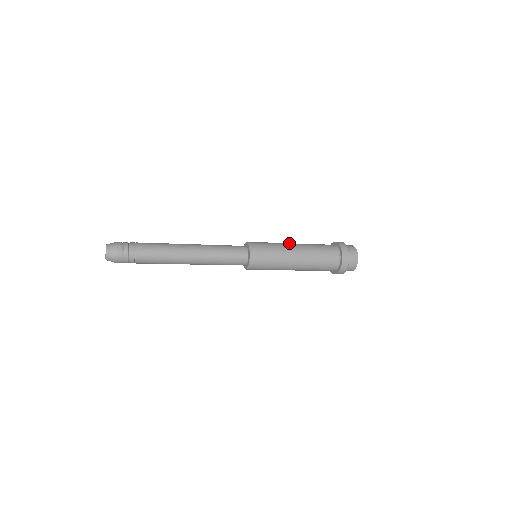
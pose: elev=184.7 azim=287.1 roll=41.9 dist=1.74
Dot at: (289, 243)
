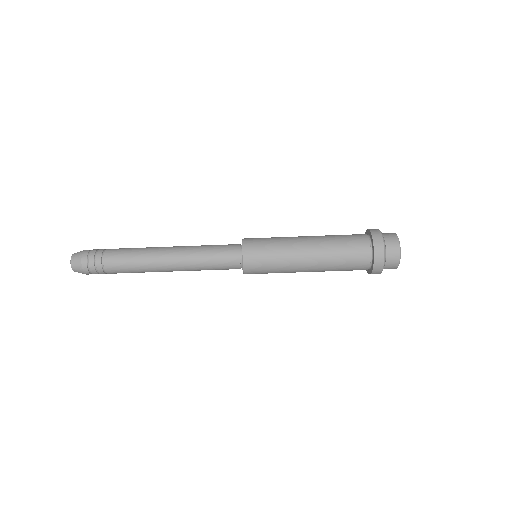
Dot at: (299, 236)
